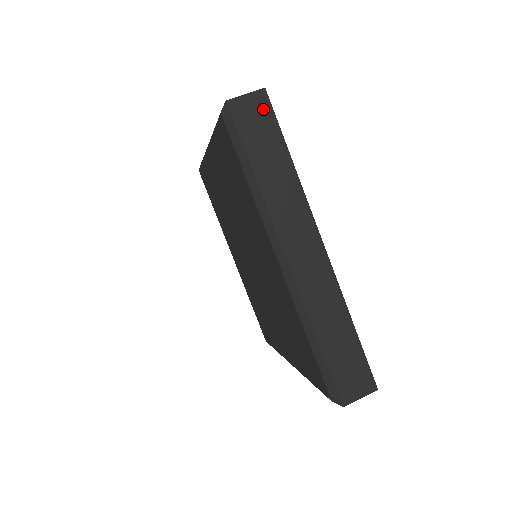
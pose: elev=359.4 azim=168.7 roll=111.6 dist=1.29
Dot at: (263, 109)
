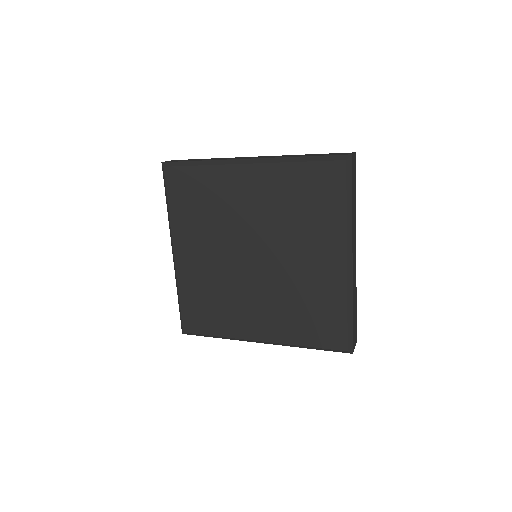
Dot at: (355, 165)
